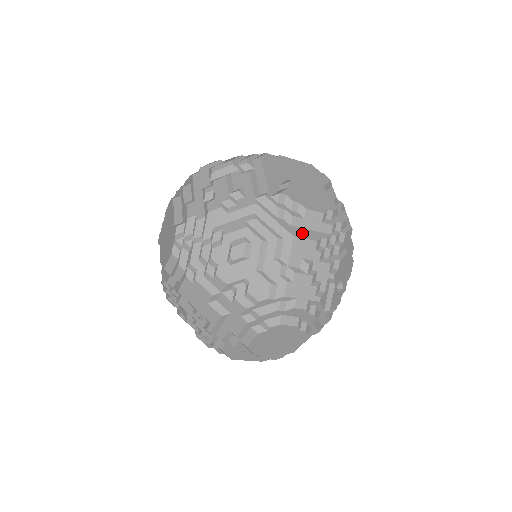
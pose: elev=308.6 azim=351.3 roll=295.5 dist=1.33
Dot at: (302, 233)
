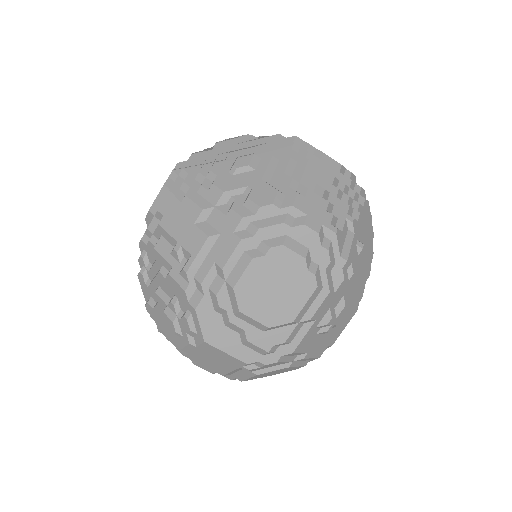
Dot at: (318, 166)
